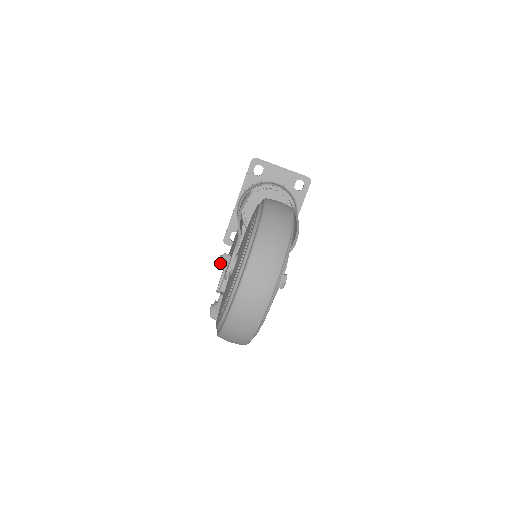
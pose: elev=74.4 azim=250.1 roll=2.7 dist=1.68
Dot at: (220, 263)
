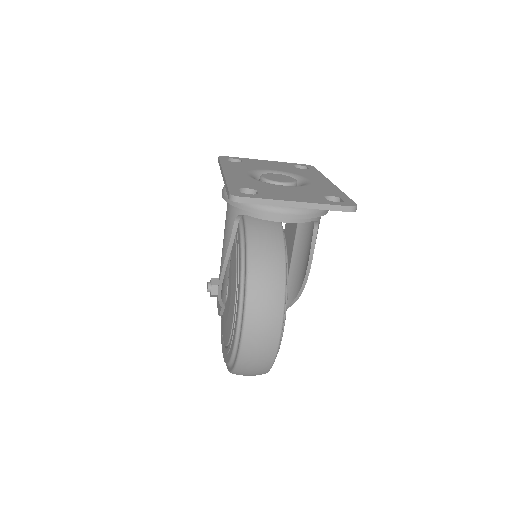
Dot at: occluded
